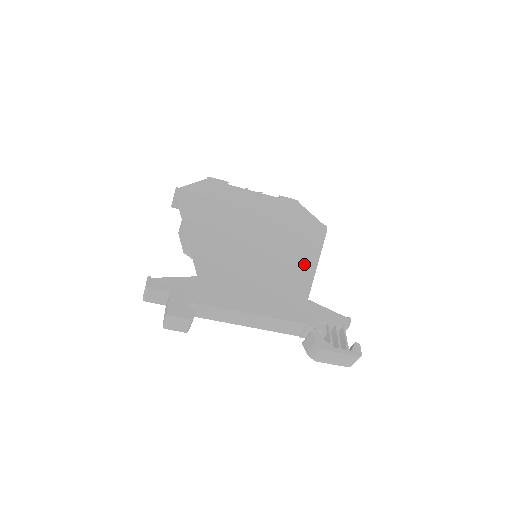
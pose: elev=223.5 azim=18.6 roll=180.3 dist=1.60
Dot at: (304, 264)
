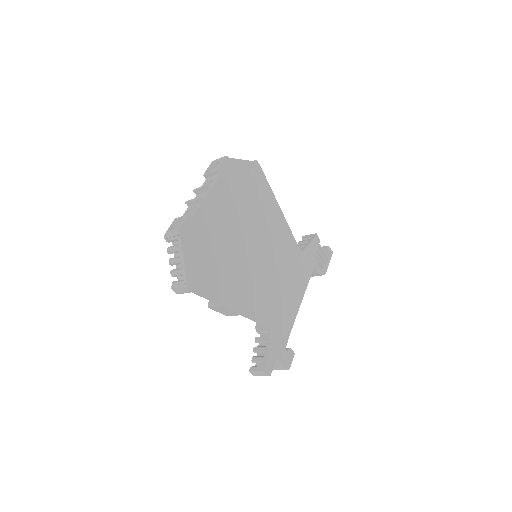
Dot at: (281, 226)
